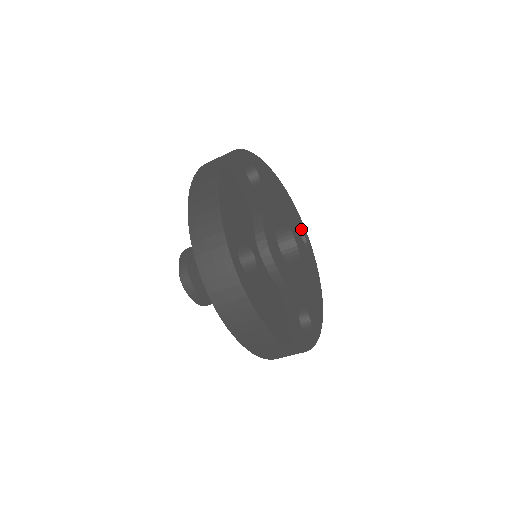
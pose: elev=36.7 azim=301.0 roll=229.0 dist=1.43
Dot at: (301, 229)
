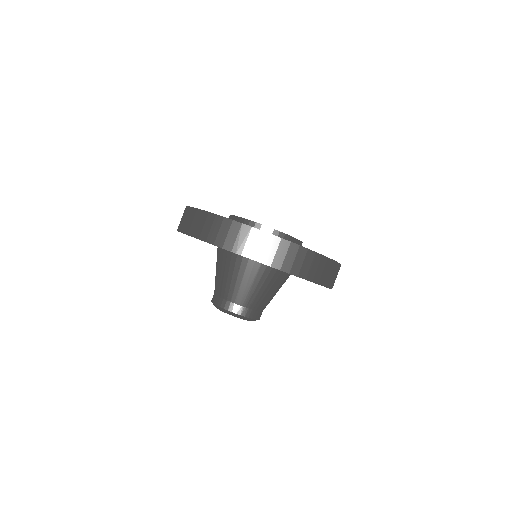
Dot at: occluded
